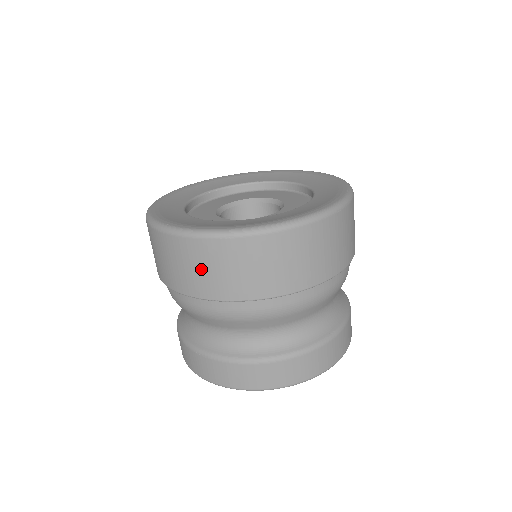
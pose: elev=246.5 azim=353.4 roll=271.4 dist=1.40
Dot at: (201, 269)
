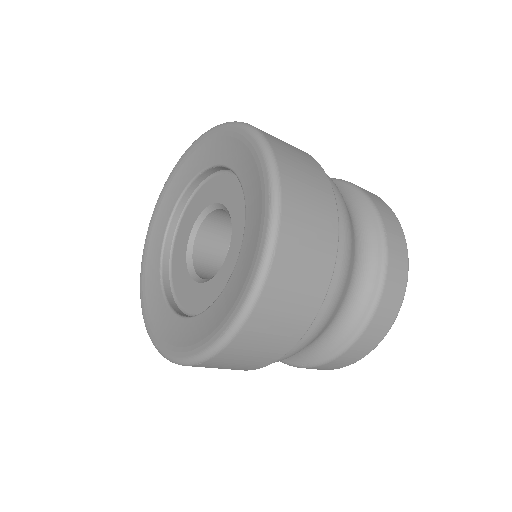
Dot at: occluded
